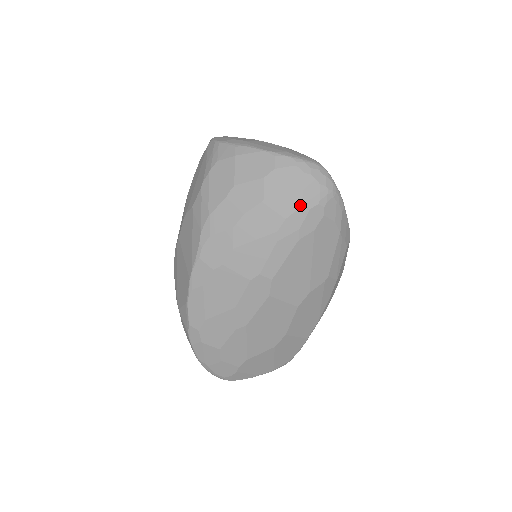
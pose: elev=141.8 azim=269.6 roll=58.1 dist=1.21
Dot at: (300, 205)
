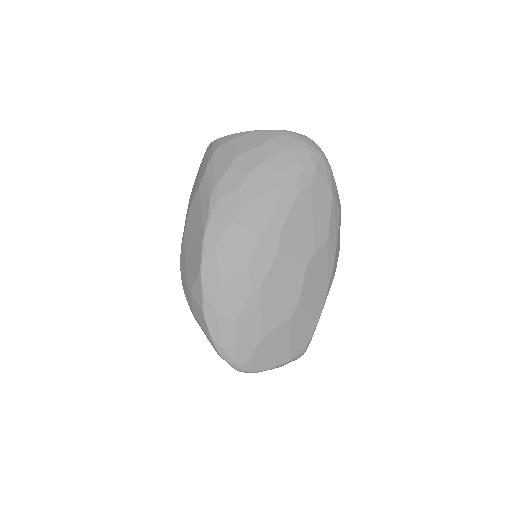
Dot at: (295, 161)
